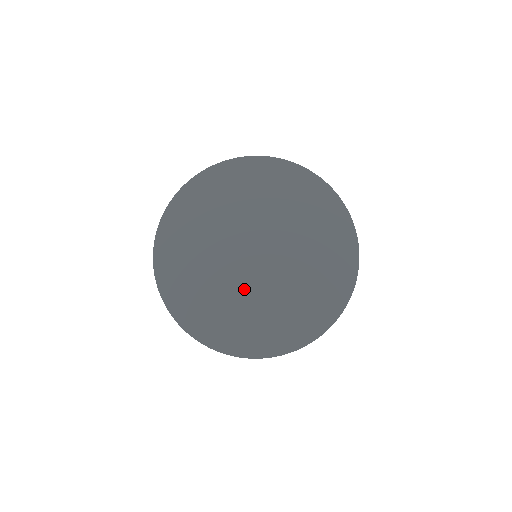
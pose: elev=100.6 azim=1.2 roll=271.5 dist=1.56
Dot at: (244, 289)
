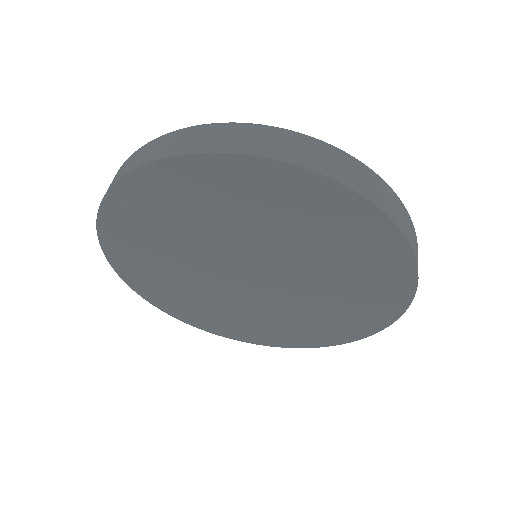
Dot at: (263, 307)
